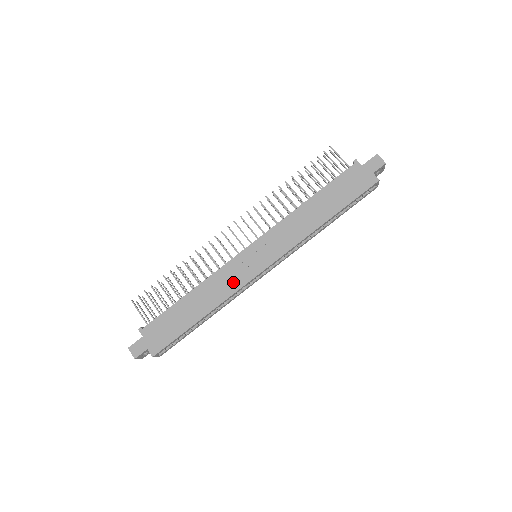
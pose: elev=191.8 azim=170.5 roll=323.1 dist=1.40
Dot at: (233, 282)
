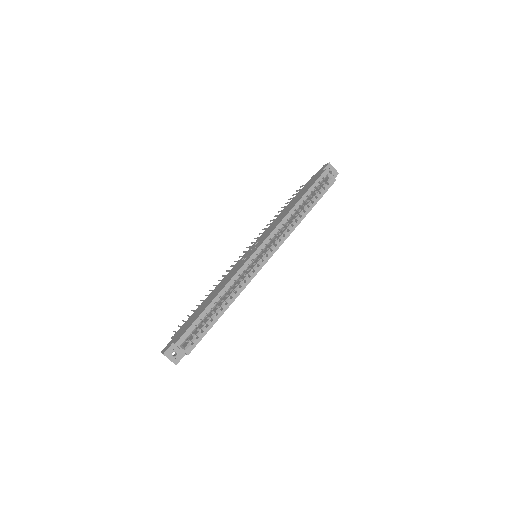
Dot at: (235, 271)
